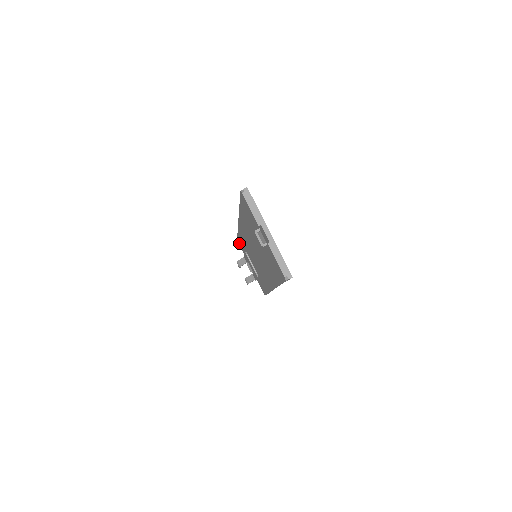
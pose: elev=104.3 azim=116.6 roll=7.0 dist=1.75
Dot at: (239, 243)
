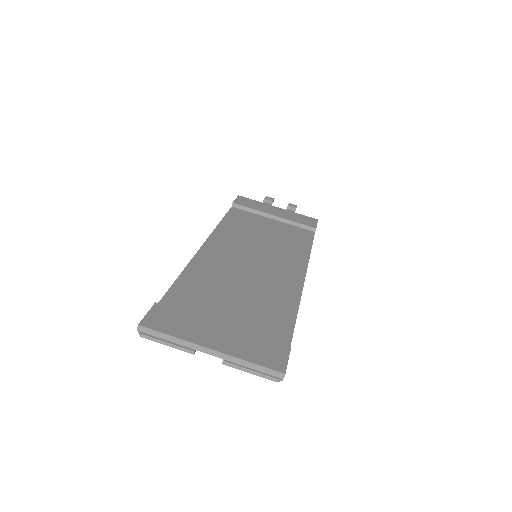
Dot at: occluded
